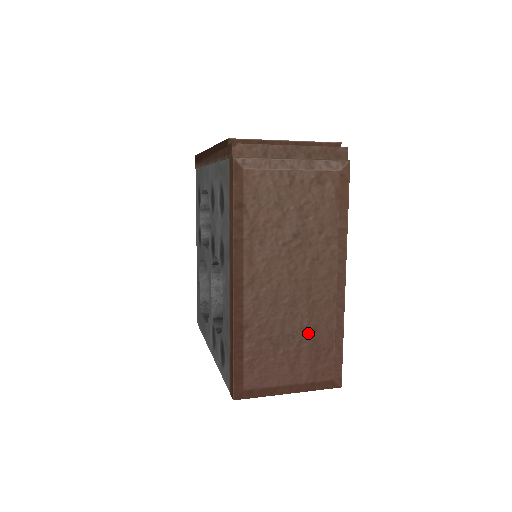
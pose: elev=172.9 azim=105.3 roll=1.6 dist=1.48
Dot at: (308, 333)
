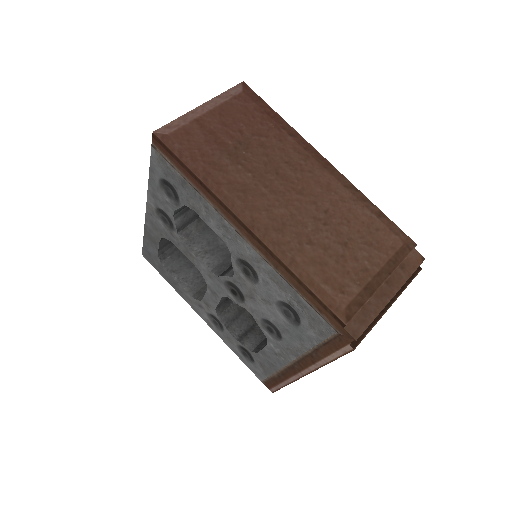
Dot at: occluded
